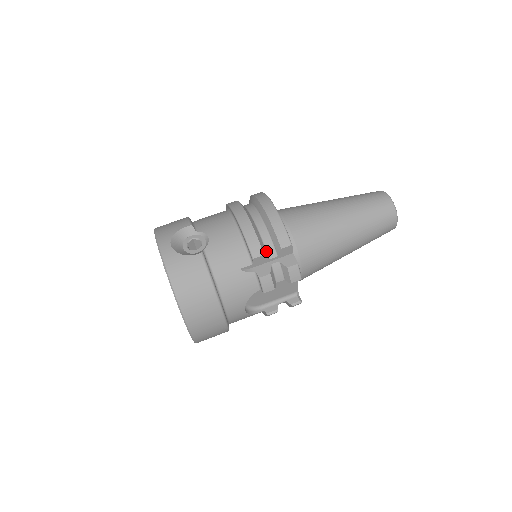
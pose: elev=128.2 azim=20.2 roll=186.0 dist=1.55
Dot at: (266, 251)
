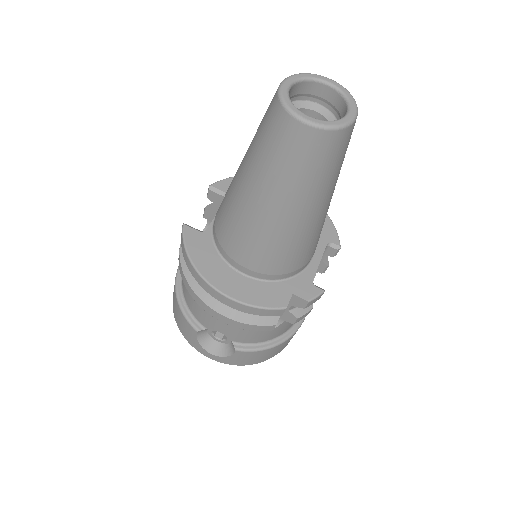
Dot at: occluded
